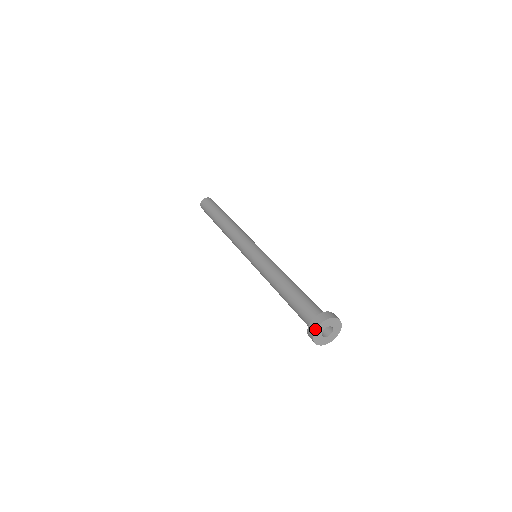
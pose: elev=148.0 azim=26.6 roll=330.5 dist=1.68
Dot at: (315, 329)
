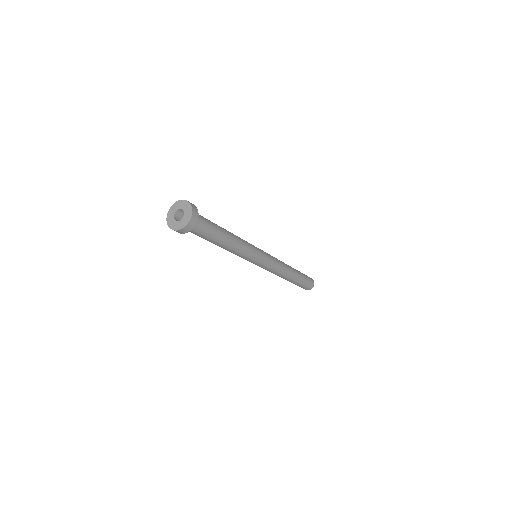
Dot at: (167, 216)
